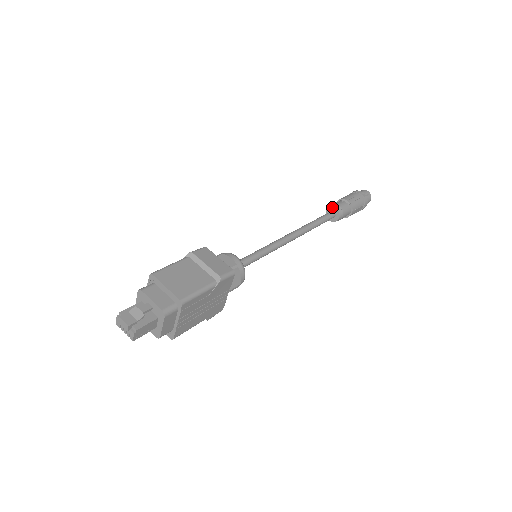
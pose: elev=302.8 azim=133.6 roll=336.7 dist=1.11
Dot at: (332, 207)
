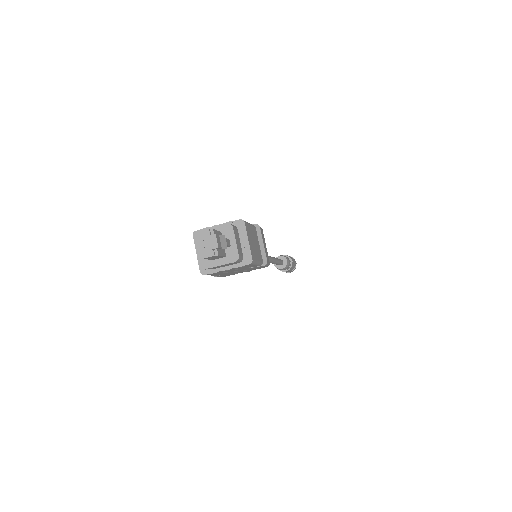
Dot at: (285, 258)
